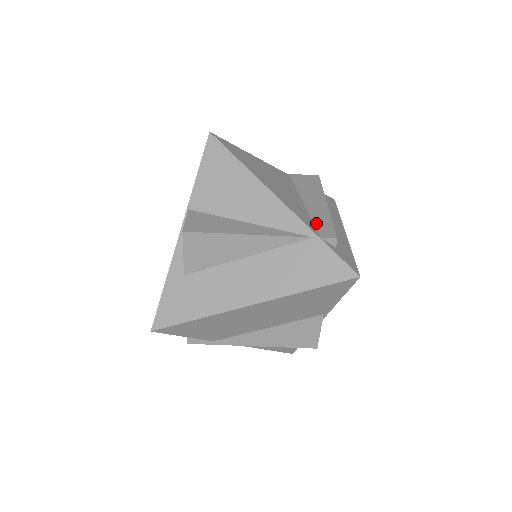
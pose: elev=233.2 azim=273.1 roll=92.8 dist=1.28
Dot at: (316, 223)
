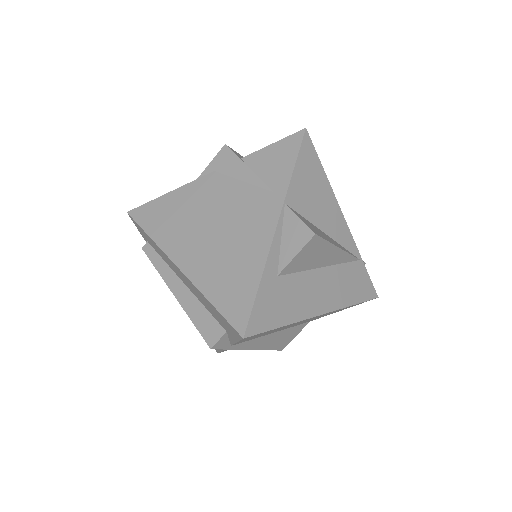
Dot at: occluded
